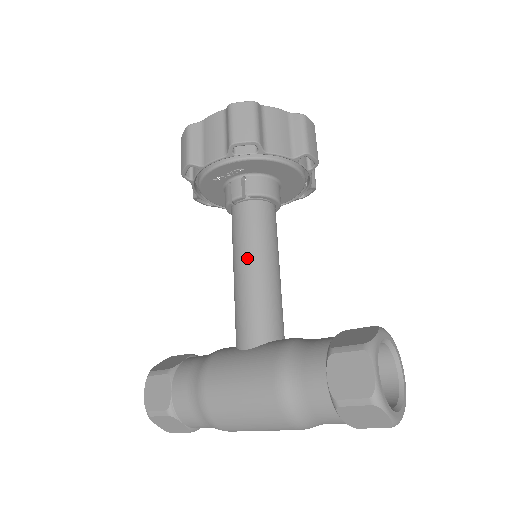
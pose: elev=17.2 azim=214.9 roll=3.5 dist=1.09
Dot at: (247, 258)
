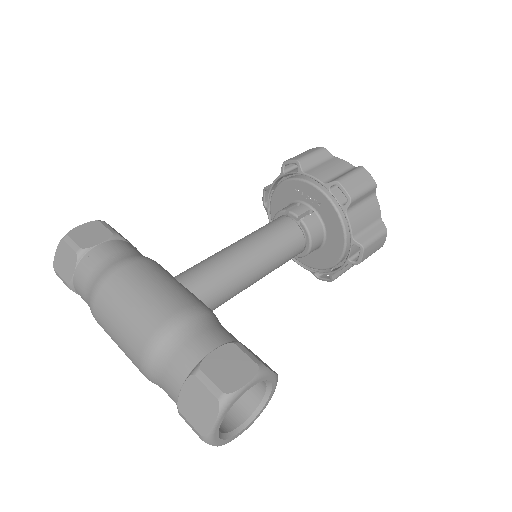
Dot at: (254, 245)
